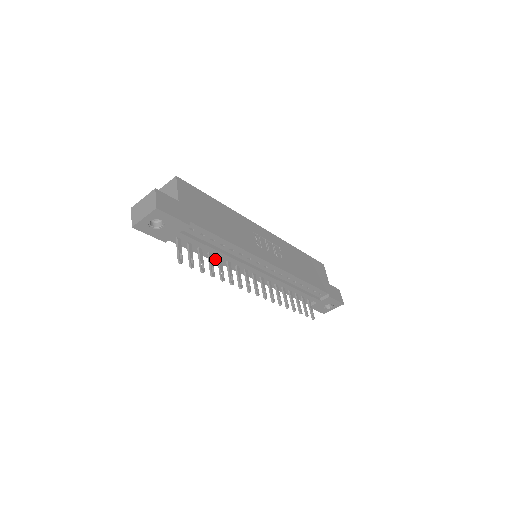
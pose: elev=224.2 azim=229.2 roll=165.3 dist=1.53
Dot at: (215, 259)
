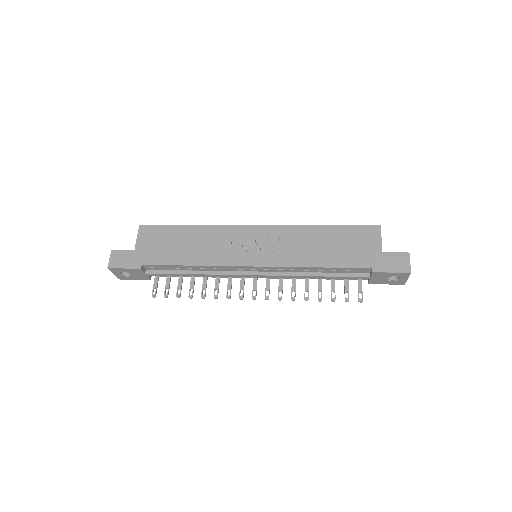
Dot at: occluded
